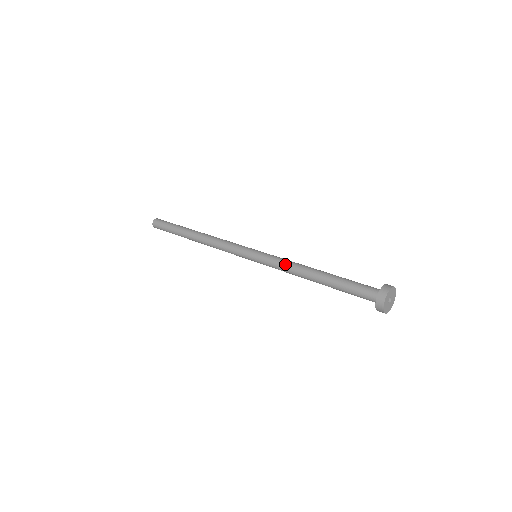
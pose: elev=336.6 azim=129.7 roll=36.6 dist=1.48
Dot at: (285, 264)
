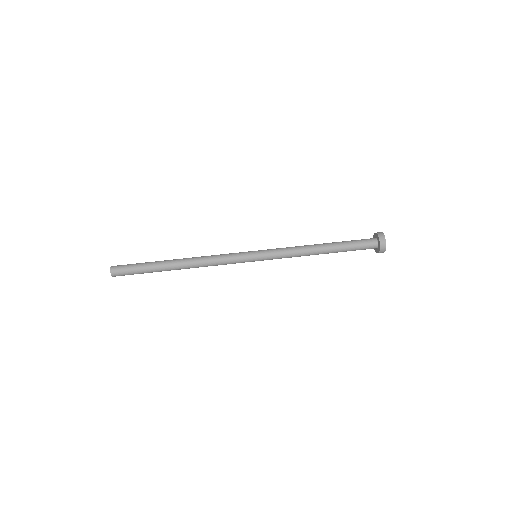
Dot at: (292, 251)
